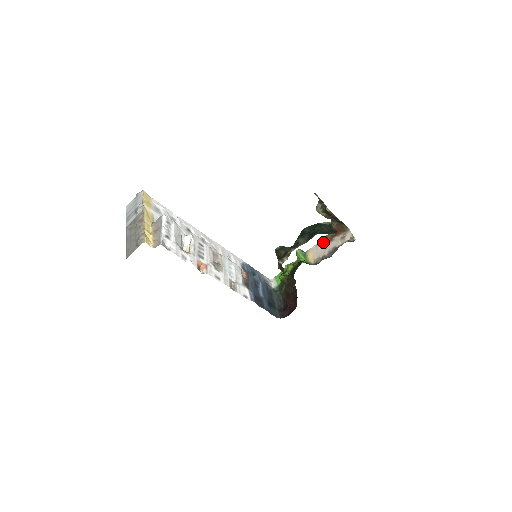
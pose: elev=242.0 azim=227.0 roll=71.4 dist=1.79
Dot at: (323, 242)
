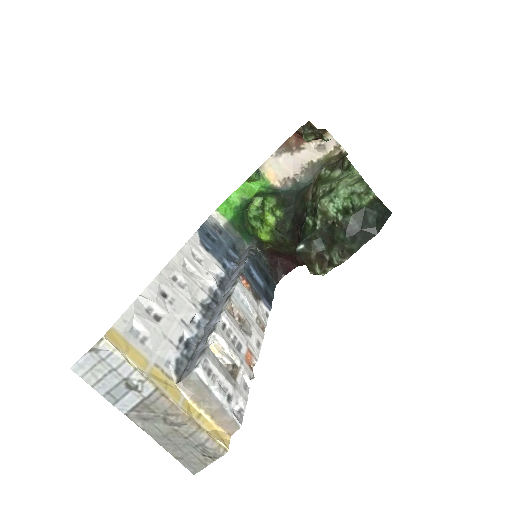
Dot at: (285, 152)
